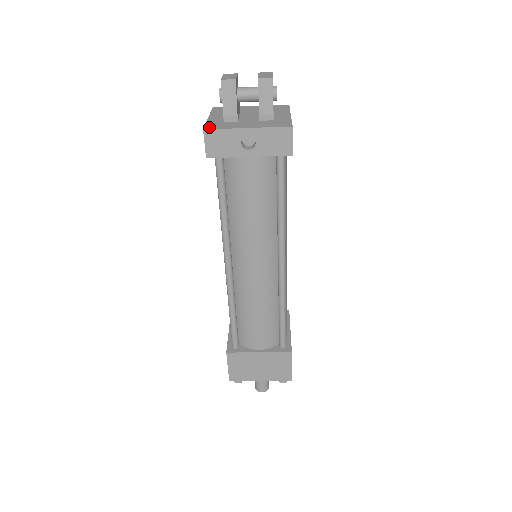
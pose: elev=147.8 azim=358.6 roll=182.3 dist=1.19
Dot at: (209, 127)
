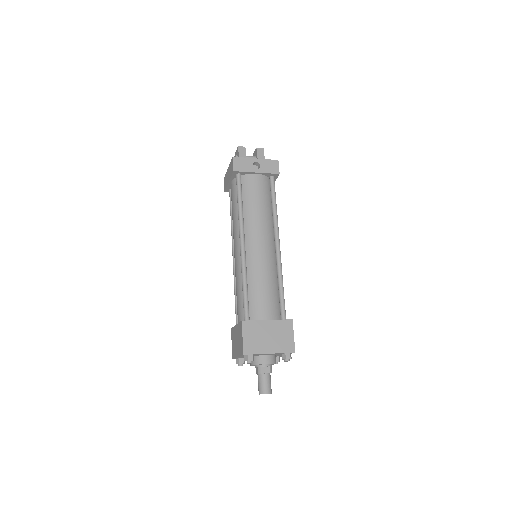
Dot at: (235, 158)
